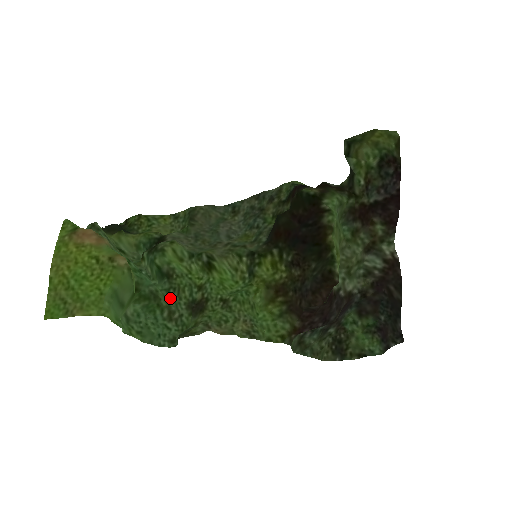
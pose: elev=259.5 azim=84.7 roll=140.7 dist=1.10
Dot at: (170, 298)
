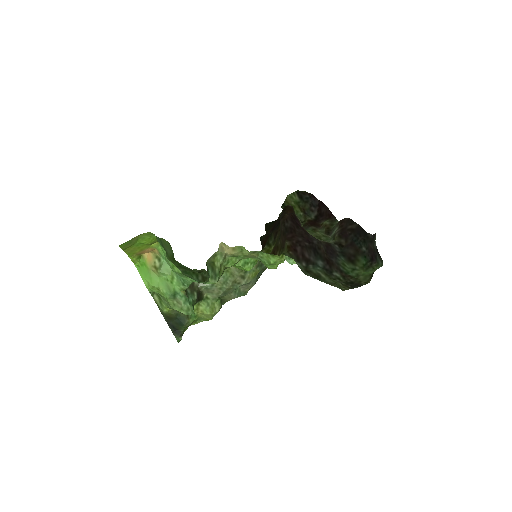
Dot at: occluded
